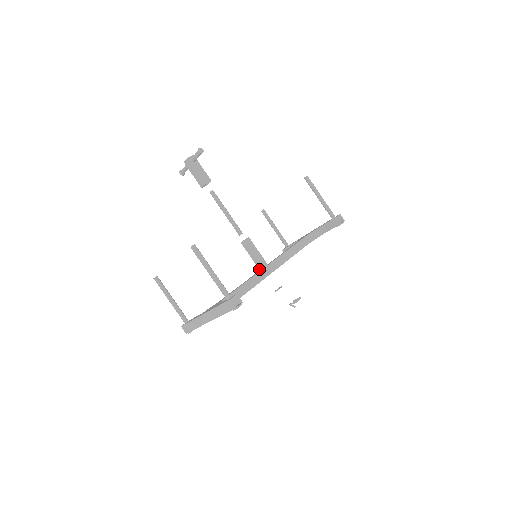
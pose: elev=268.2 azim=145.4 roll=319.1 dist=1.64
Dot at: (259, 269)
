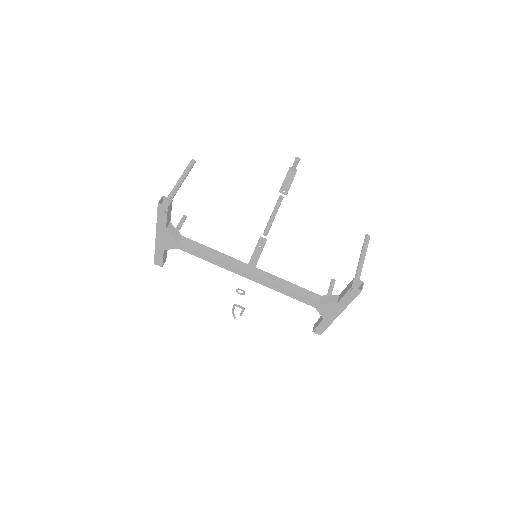
Dot at: occluded
